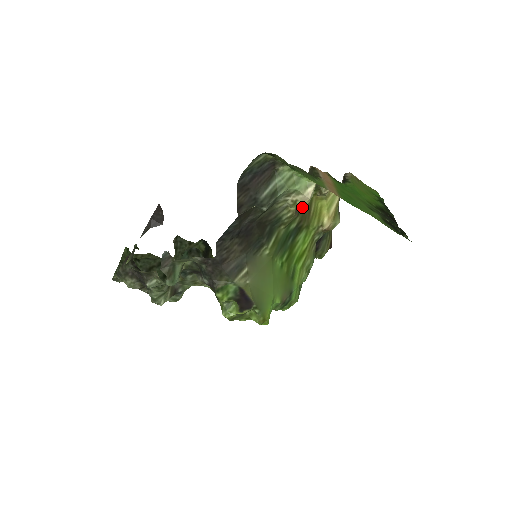
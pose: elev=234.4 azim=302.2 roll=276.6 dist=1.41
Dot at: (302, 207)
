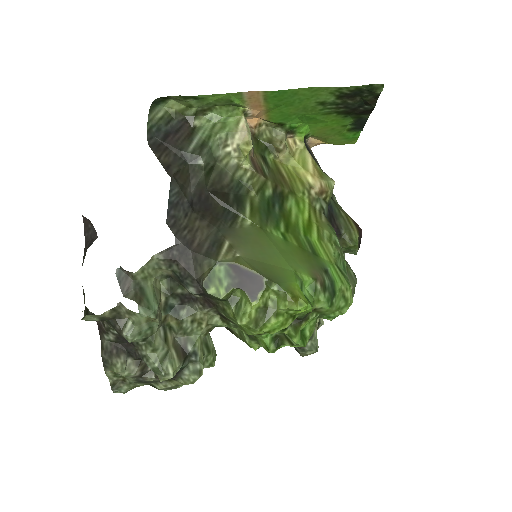
Dot at: (248, 147)
